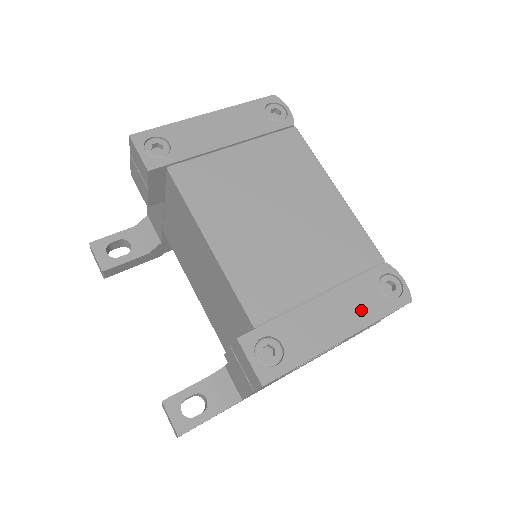
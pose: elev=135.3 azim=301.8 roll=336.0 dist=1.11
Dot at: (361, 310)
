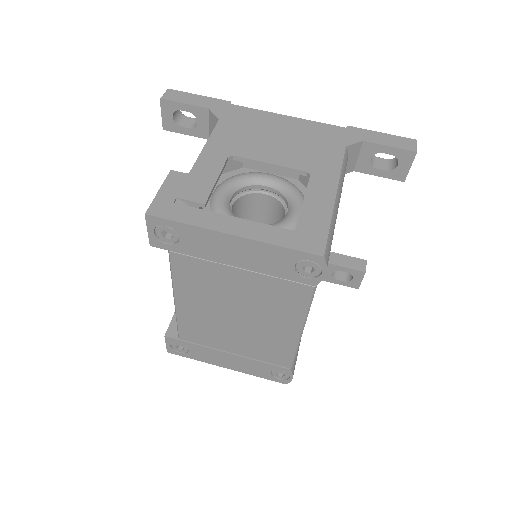
Dot at: (249, 369)
